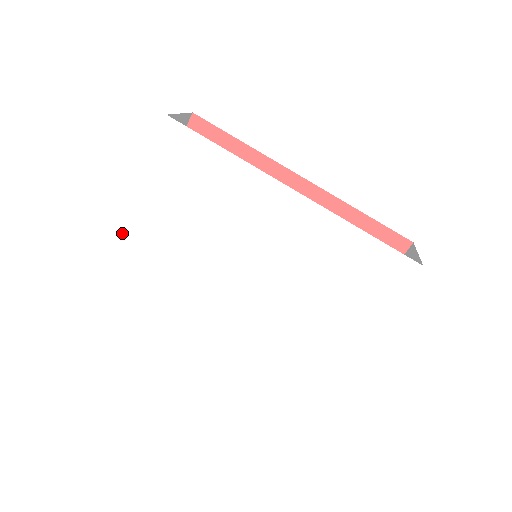
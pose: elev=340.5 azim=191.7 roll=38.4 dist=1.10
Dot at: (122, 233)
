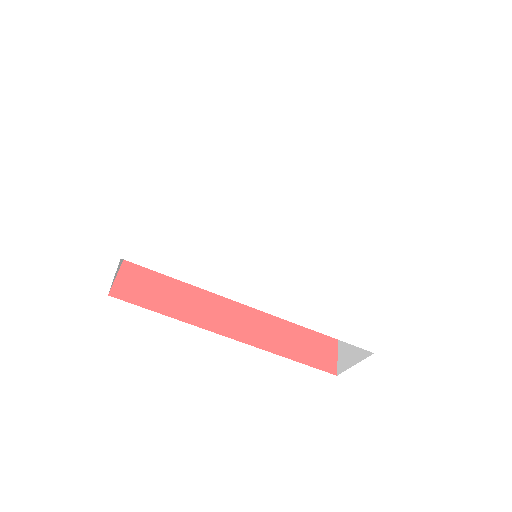
Dot at: (145, 218)
